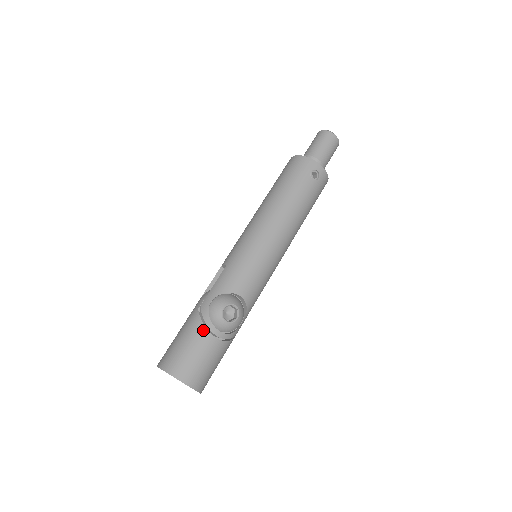
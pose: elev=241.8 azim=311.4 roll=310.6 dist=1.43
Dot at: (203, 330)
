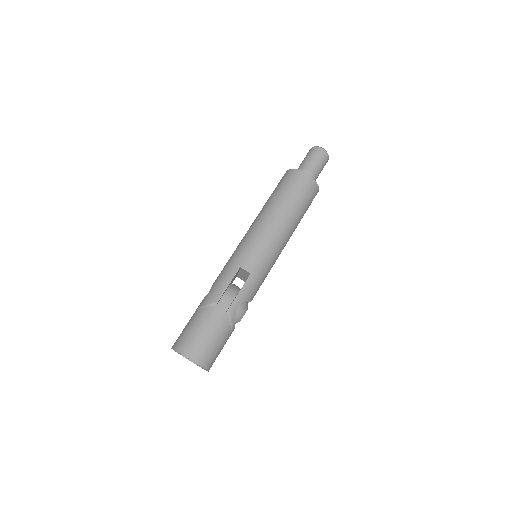
Dot at: (230, 331)
